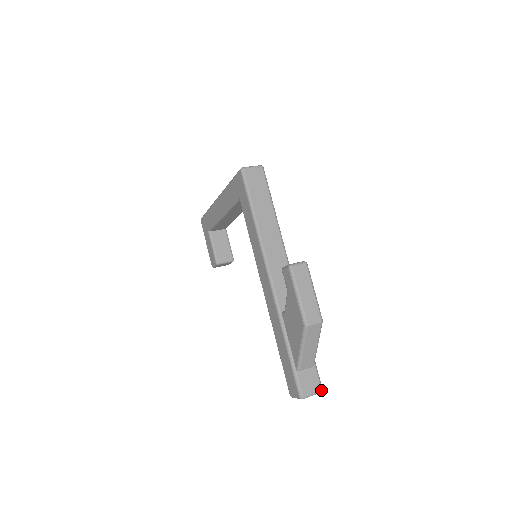
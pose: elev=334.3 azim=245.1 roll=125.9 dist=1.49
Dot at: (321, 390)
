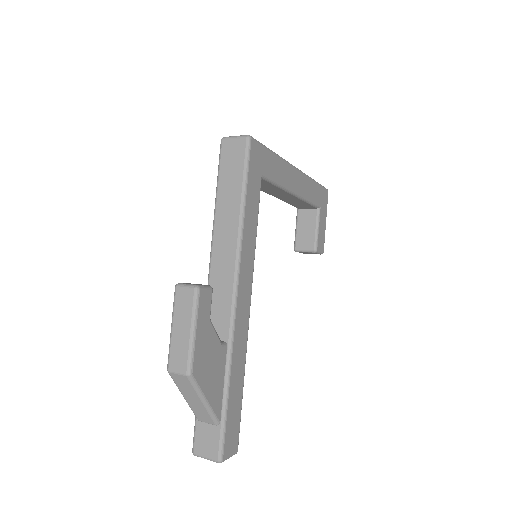
Dot at: (218, 460)
